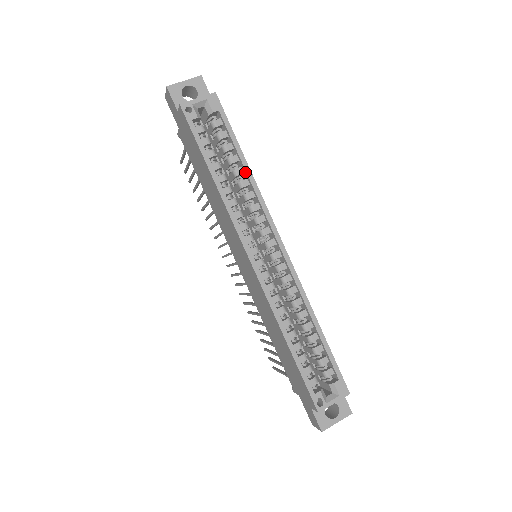
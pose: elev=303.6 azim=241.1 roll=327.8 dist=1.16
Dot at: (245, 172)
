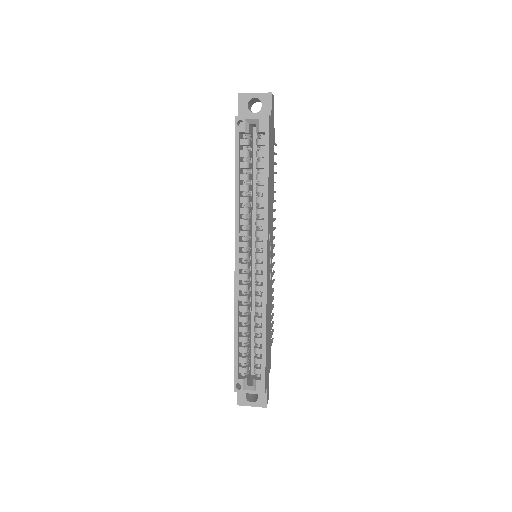
Dot at: (264, 191)
